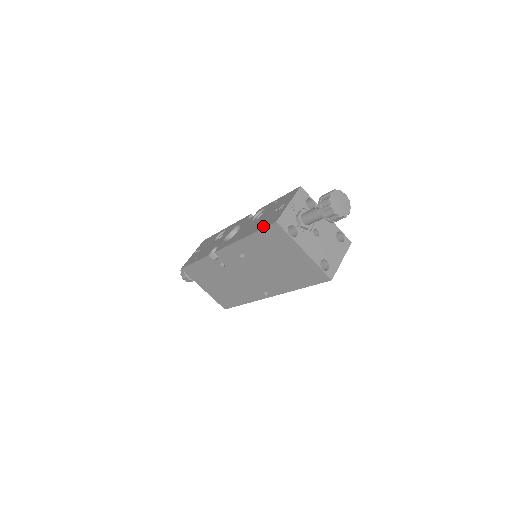
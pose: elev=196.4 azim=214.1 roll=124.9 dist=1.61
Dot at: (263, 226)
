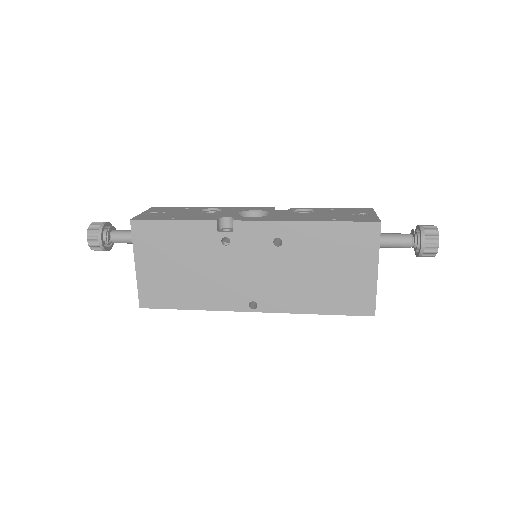
Dot at: (350, 220)
